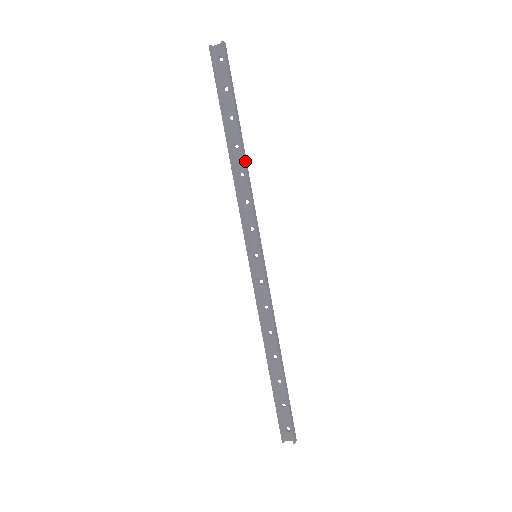
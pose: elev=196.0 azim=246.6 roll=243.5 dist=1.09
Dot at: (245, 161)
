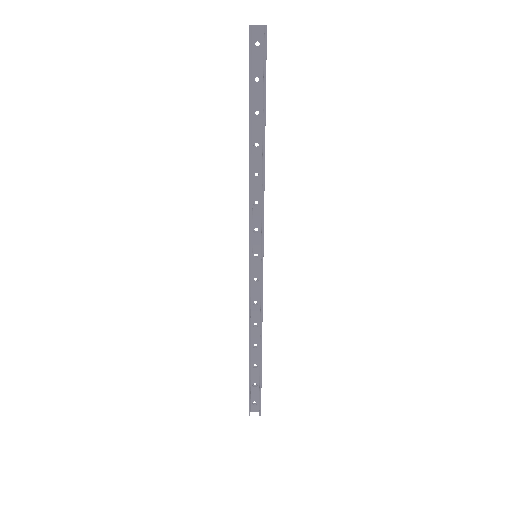
Dot at: (264, 162)
